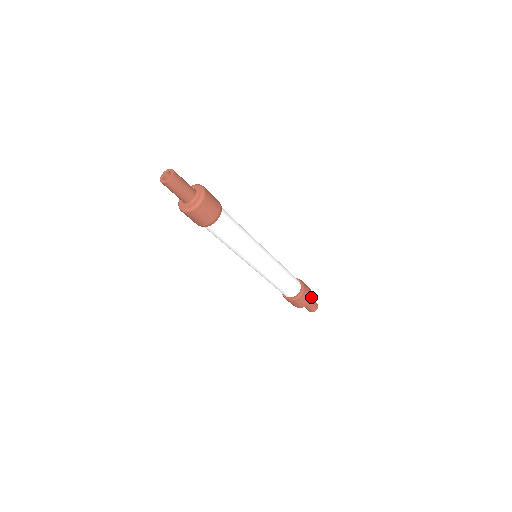
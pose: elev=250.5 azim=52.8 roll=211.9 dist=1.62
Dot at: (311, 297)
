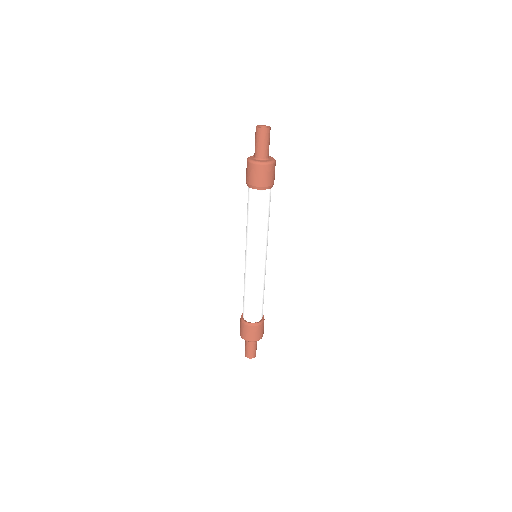
Dot at: (260, 338)
